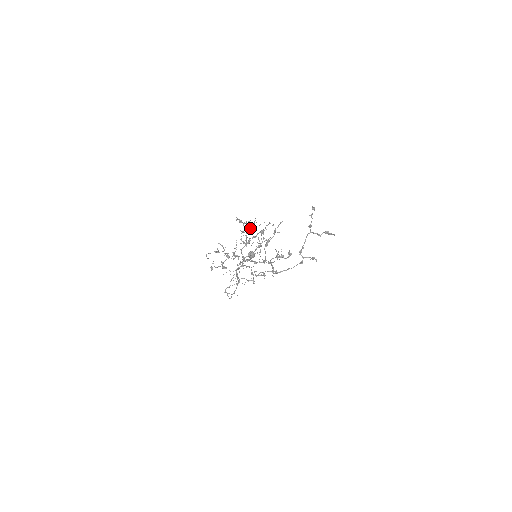
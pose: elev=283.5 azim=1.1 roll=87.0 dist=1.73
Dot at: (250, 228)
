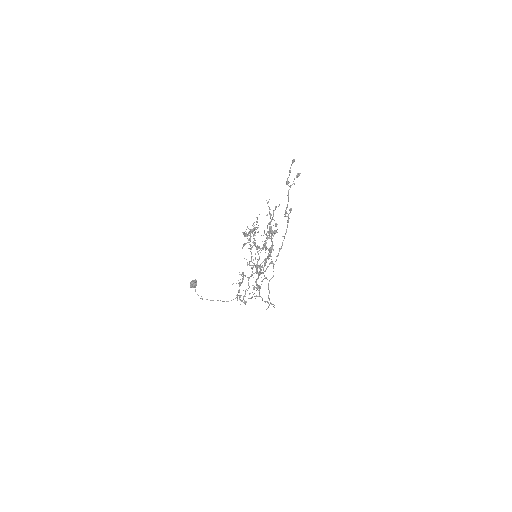
Dot at: occluded
